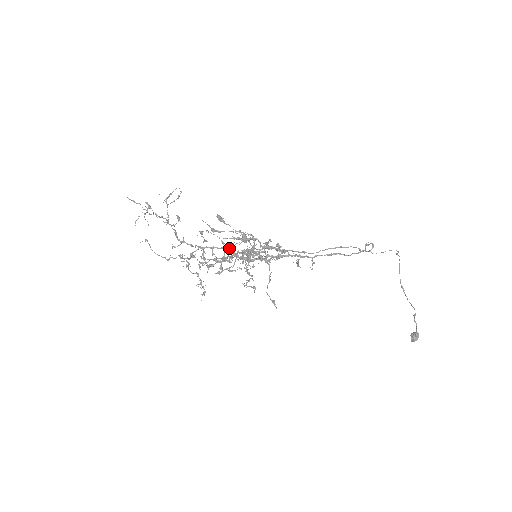
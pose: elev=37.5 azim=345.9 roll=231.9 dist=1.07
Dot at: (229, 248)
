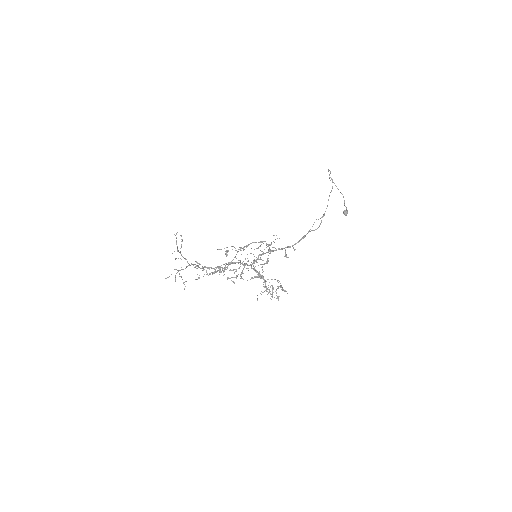
Dot at: occluded
